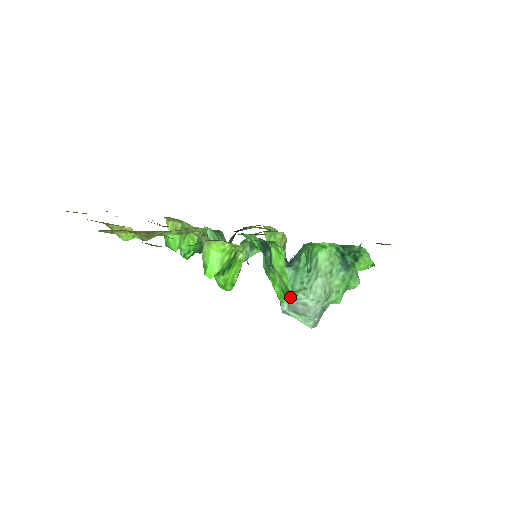
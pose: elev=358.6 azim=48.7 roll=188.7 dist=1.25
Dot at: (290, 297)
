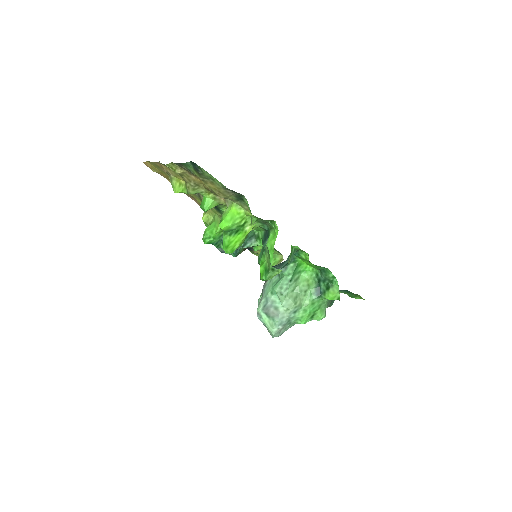
Dot at: (269, 274)
